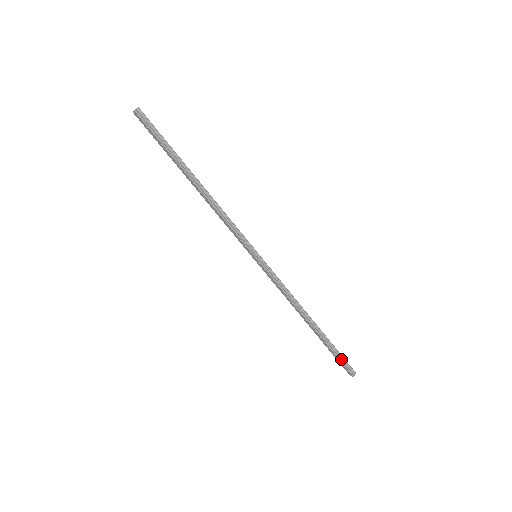
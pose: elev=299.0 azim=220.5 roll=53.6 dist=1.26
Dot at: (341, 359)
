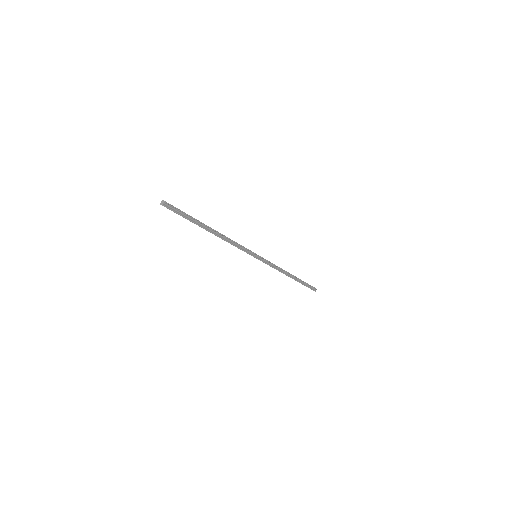
Dot at: (309, 286)
